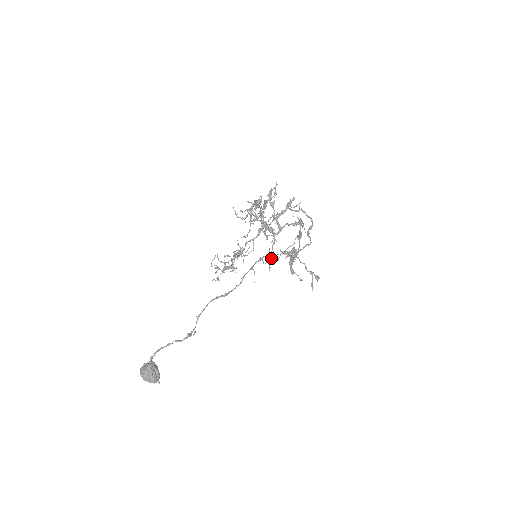
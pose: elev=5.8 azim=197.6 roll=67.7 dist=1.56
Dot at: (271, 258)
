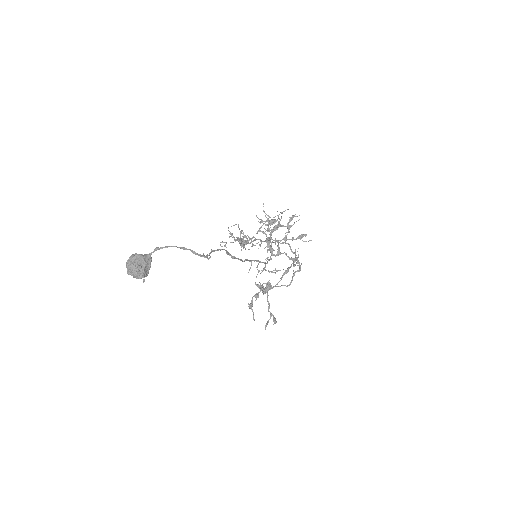
Dot at: (264, 268)
